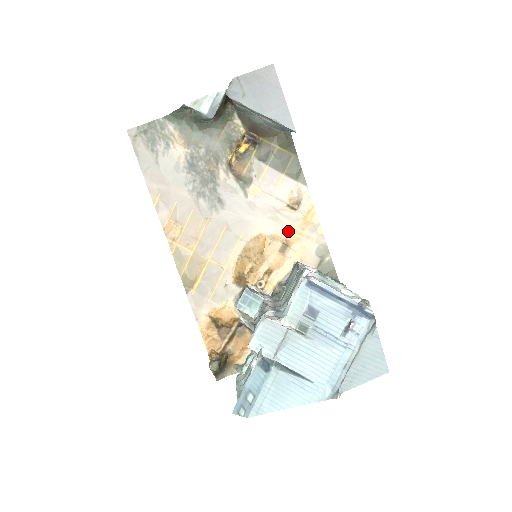
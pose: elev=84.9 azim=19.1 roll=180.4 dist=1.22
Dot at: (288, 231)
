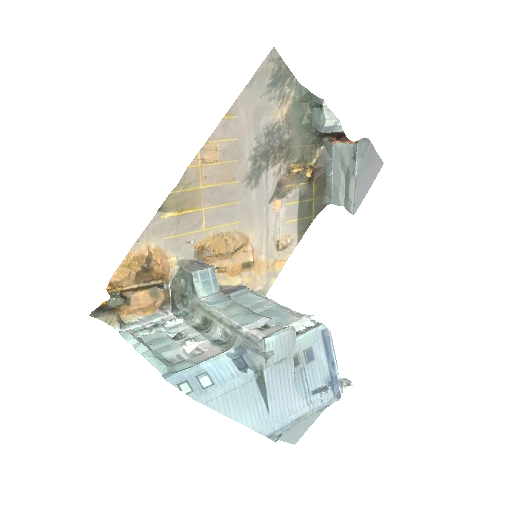
Dot at: (261, 257)
